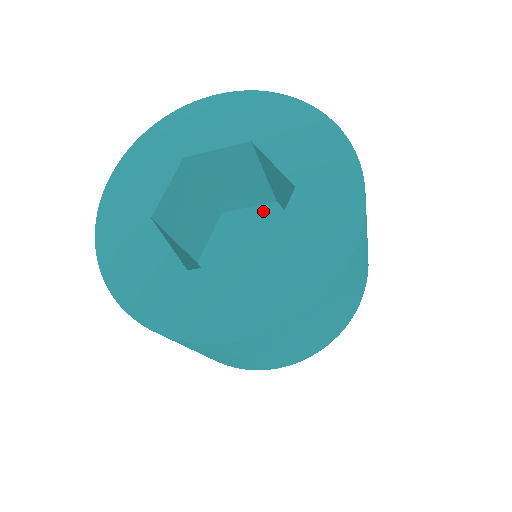
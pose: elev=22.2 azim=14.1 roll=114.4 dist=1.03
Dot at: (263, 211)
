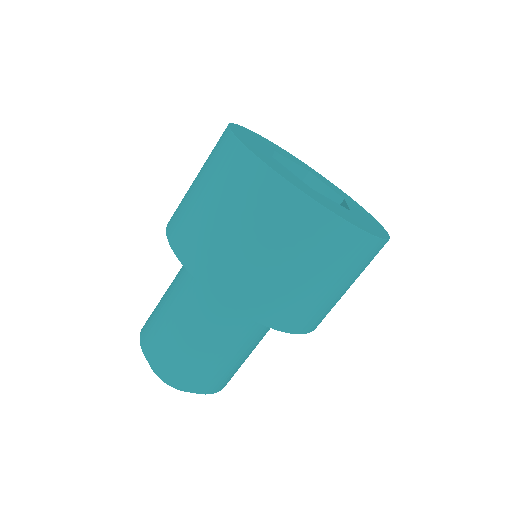
Dot at: occluded
